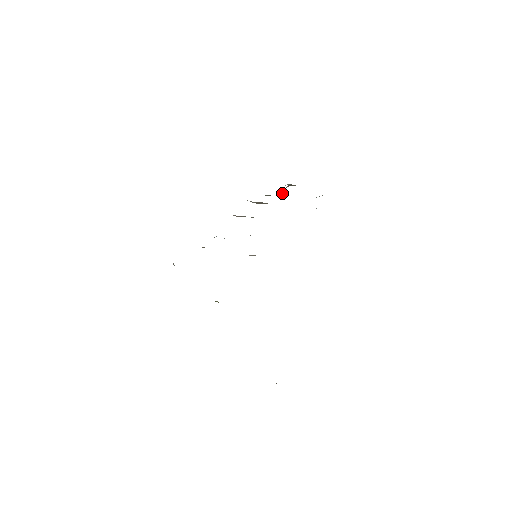
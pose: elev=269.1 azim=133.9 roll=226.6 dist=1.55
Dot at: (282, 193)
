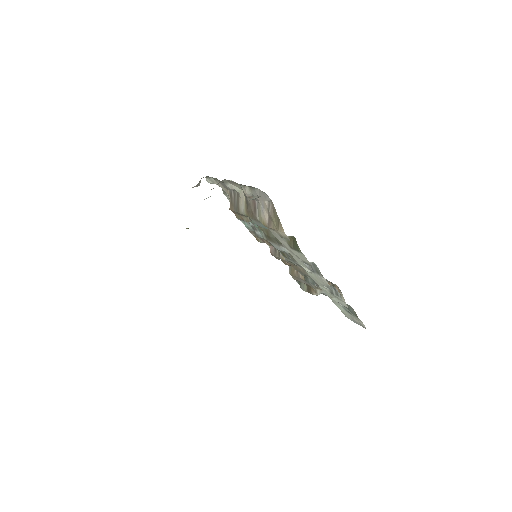
Dot at: (319, 290)
